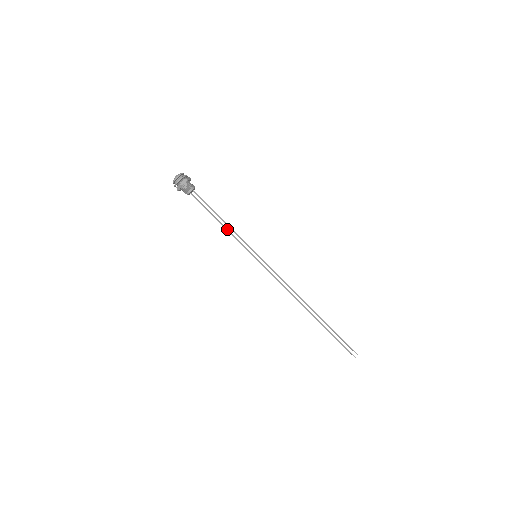
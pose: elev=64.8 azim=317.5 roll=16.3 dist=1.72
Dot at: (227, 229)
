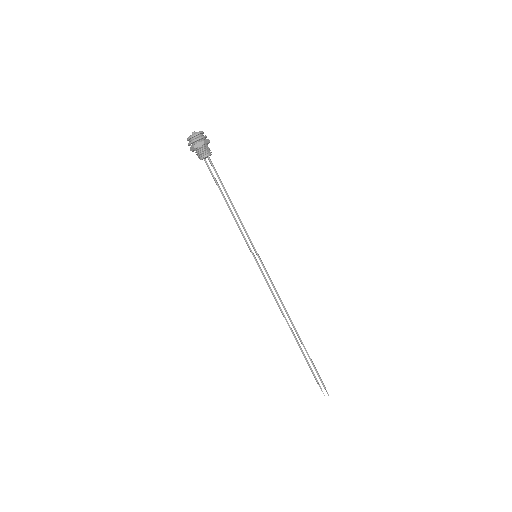
Dot at: (233, 215)
